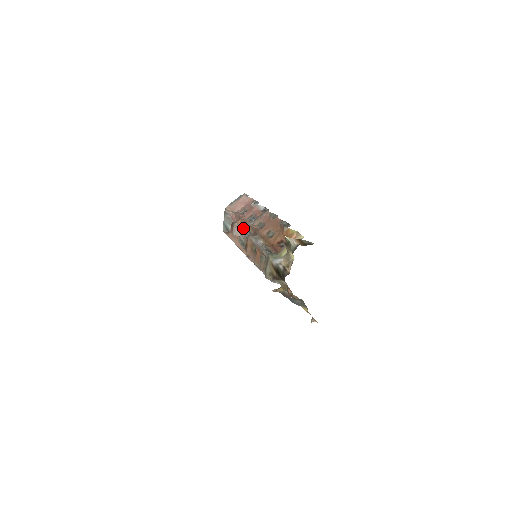
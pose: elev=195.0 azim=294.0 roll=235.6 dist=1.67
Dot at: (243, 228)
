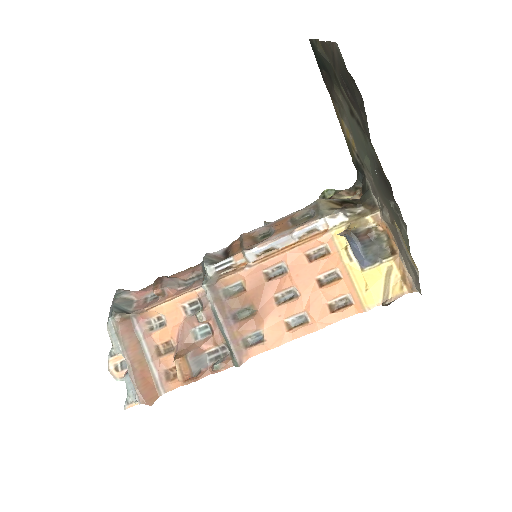
Dot at: (205, 254)
